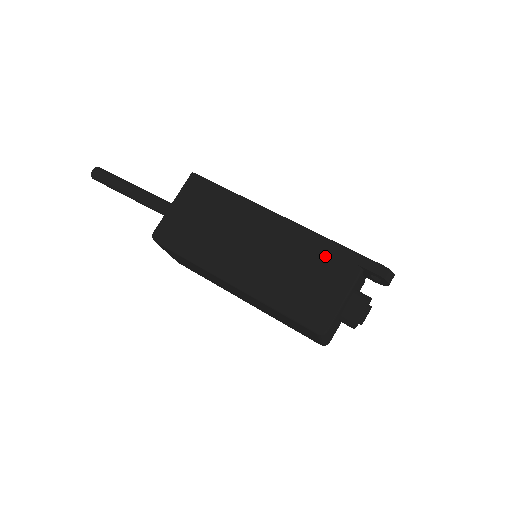
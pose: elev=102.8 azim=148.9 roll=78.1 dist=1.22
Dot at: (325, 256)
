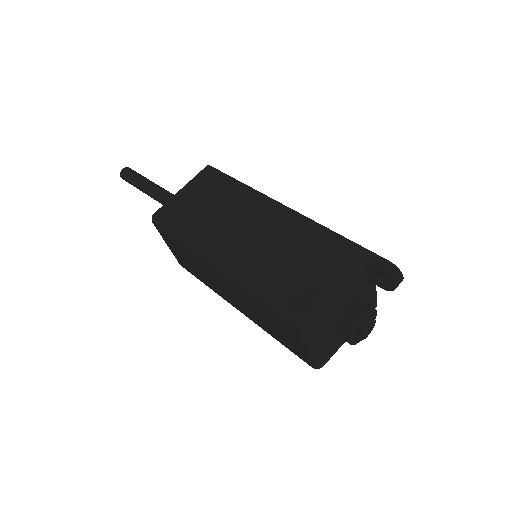
Dot at: (323, 246)
